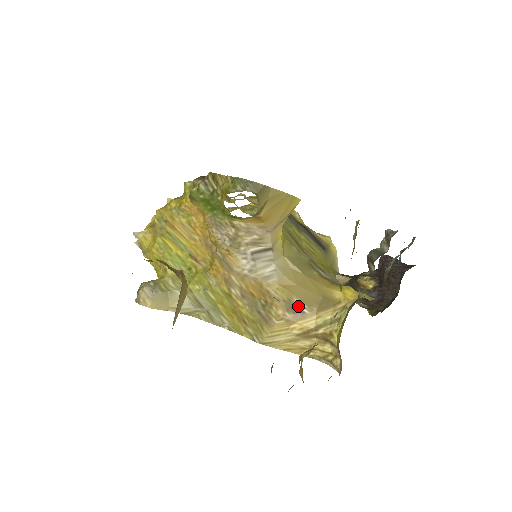
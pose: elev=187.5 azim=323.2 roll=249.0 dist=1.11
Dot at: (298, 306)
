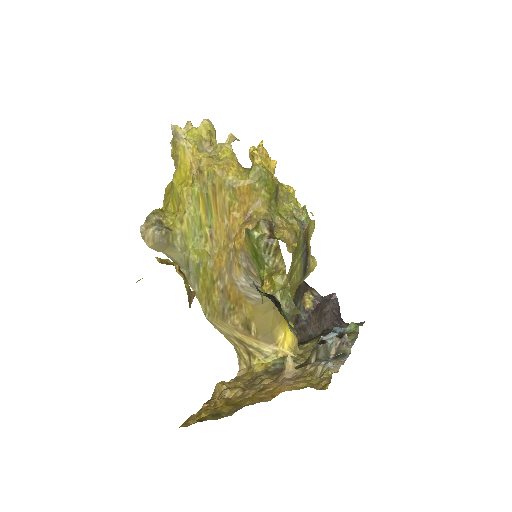
Dot at: (251, 328)
